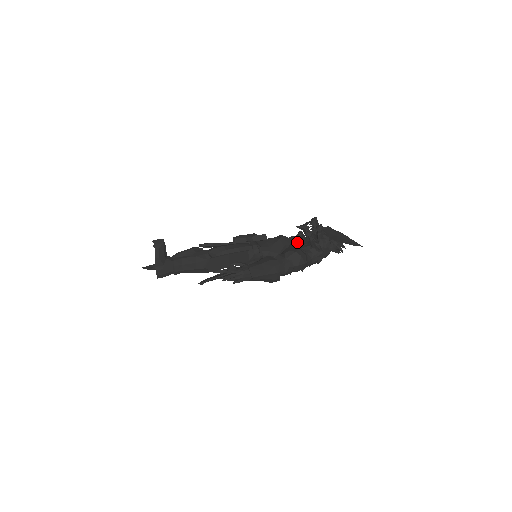
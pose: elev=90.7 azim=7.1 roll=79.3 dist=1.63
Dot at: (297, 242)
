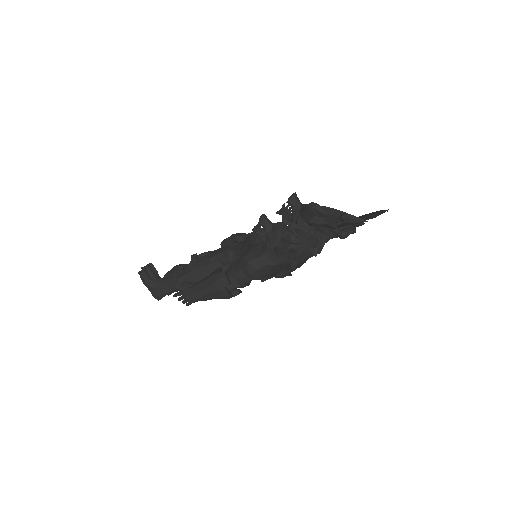
Dot at: occluded
